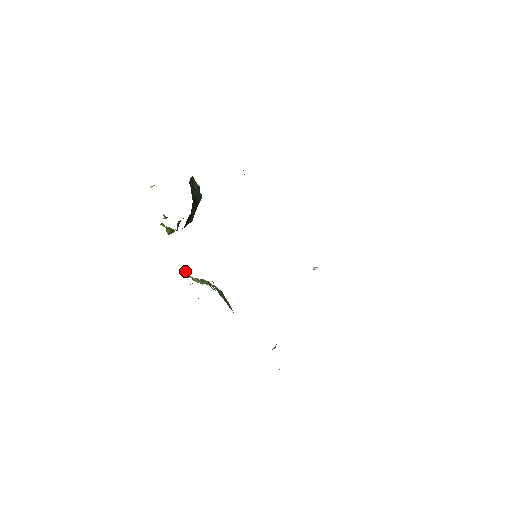
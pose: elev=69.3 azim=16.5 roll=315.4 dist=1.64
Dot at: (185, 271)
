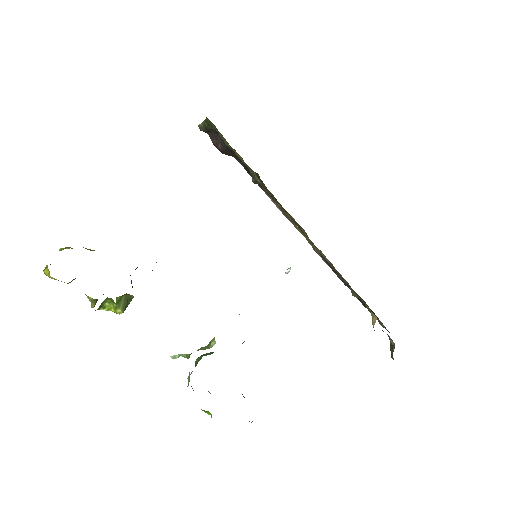
Dot at: occluded
